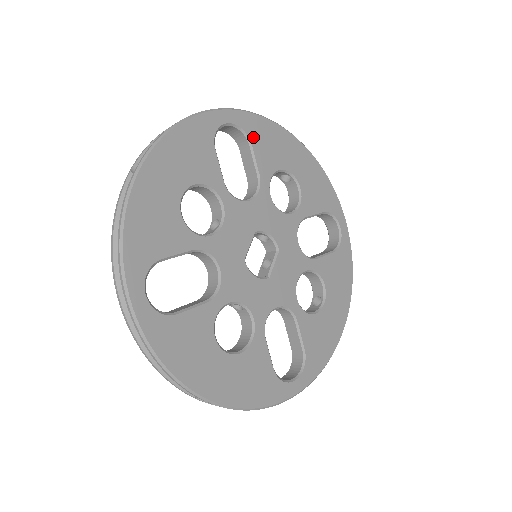
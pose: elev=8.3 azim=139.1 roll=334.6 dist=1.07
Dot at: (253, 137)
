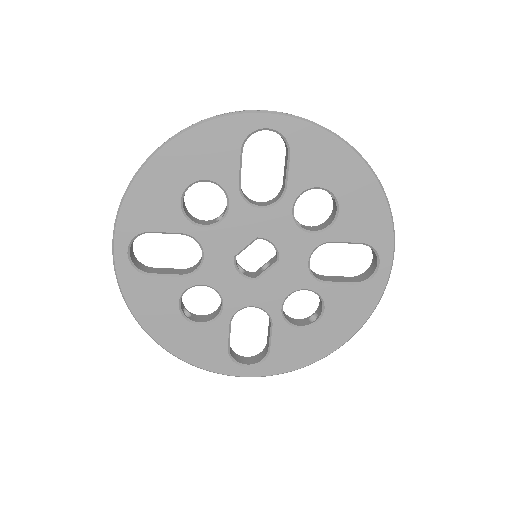
Dot at: (296, 147)
